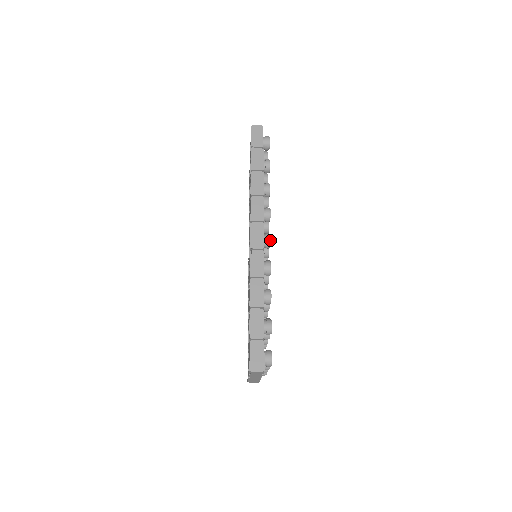
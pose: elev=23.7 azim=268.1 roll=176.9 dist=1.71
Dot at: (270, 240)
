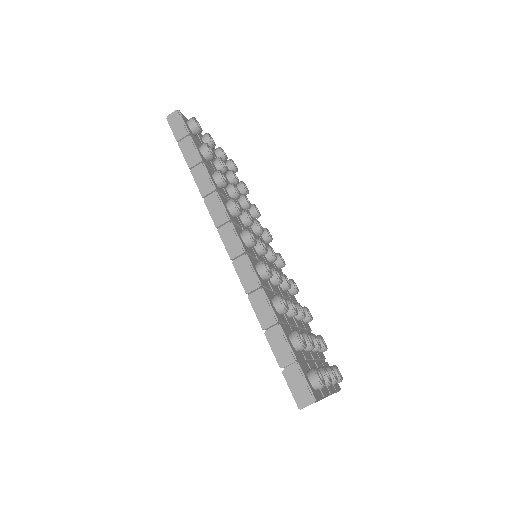
Dot at: (250, 236)
